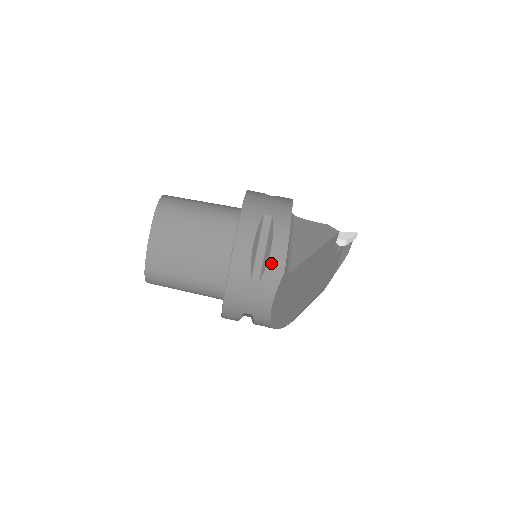
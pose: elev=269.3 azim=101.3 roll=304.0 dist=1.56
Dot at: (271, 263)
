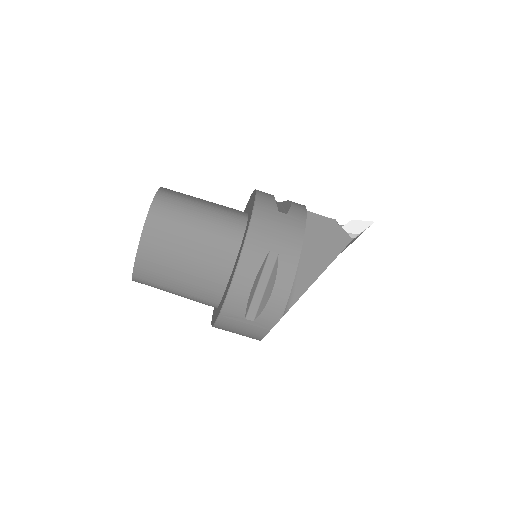
Dot at: (269, 308)
